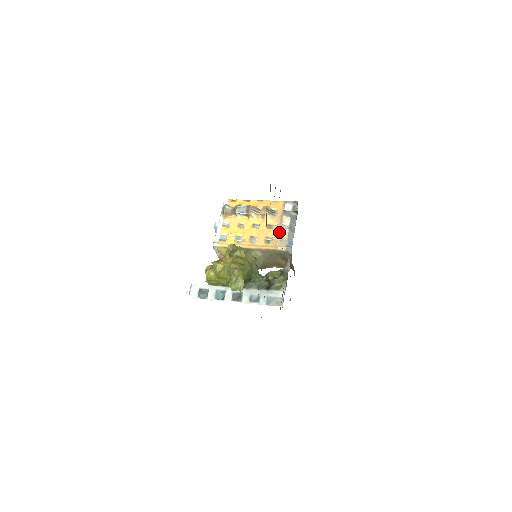
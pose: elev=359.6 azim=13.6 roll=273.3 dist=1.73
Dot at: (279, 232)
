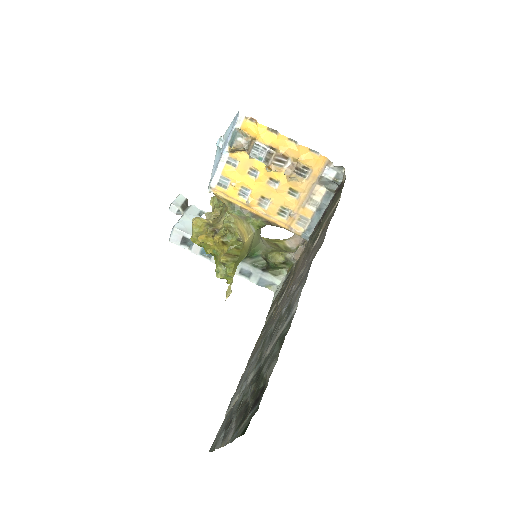
Dot at: (301, 208)
